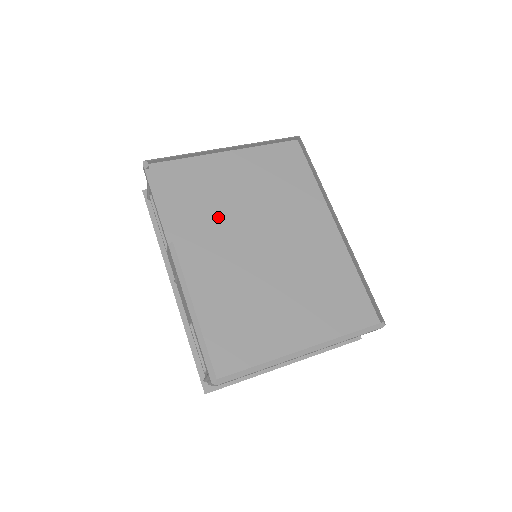
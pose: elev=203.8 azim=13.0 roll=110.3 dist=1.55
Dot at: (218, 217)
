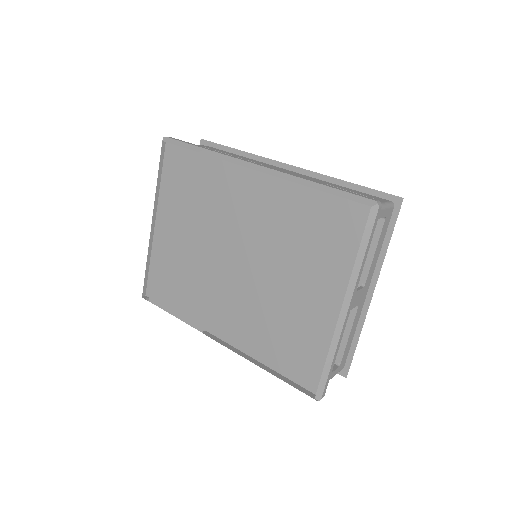
Dot at: (201, 279)
